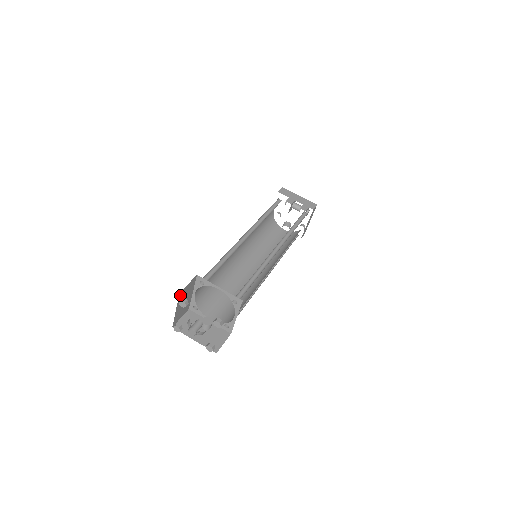
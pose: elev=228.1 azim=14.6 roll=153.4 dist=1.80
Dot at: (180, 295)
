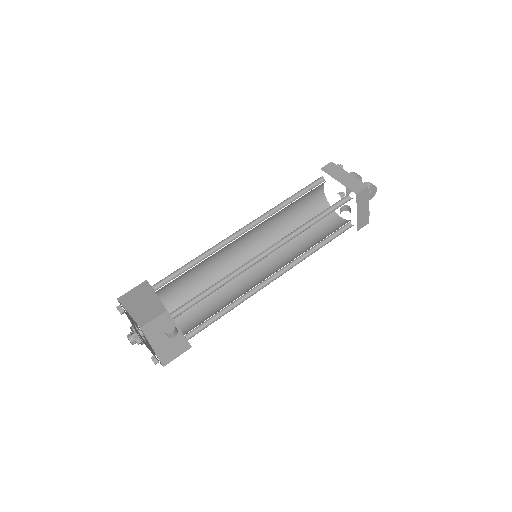
Dot at: (123, 300)
